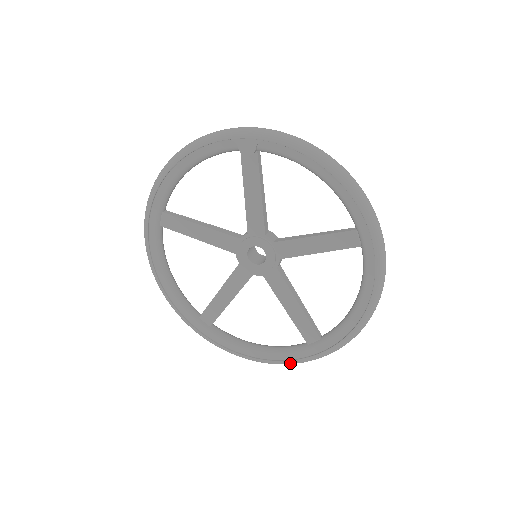
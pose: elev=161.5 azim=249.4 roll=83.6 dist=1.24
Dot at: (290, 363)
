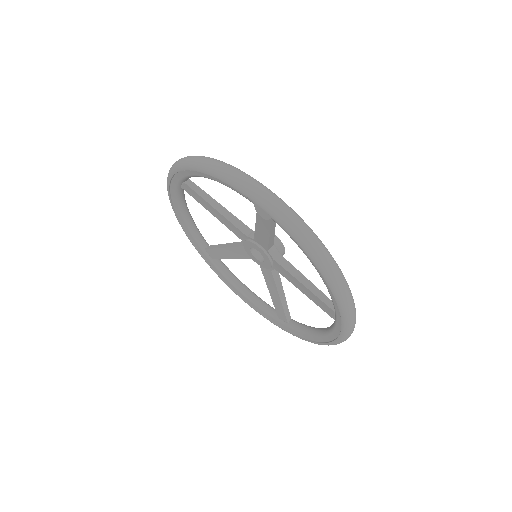
Dot at: (263, 316)
